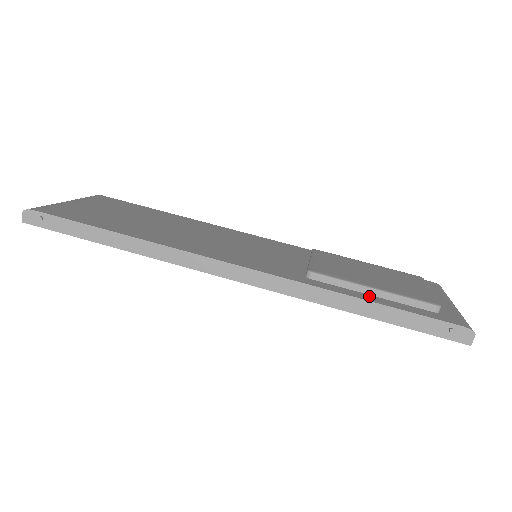
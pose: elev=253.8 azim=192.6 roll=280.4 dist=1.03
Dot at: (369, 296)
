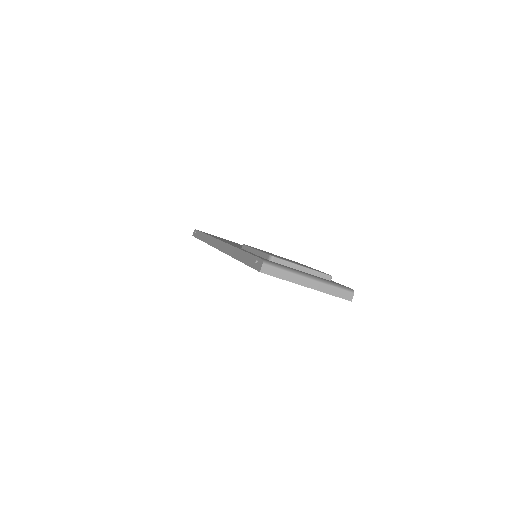
Dot at: occluded
